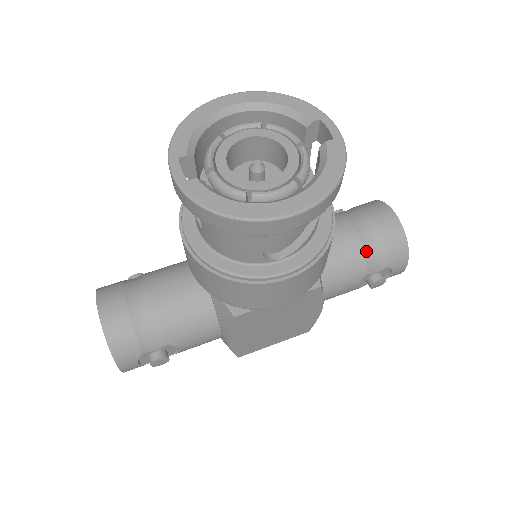
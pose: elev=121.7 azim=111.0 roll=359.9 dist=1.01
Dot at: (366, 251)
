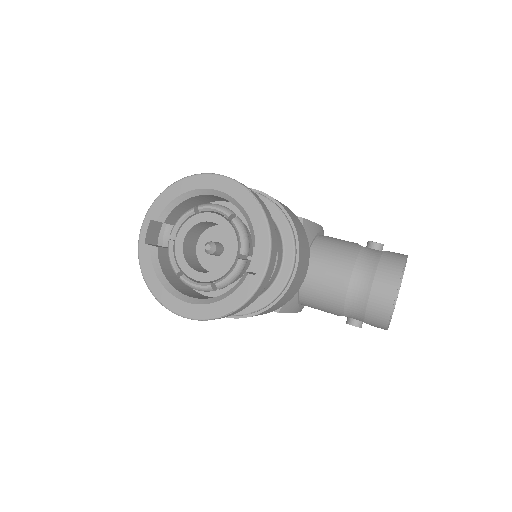
Dot at: (347, 304)
